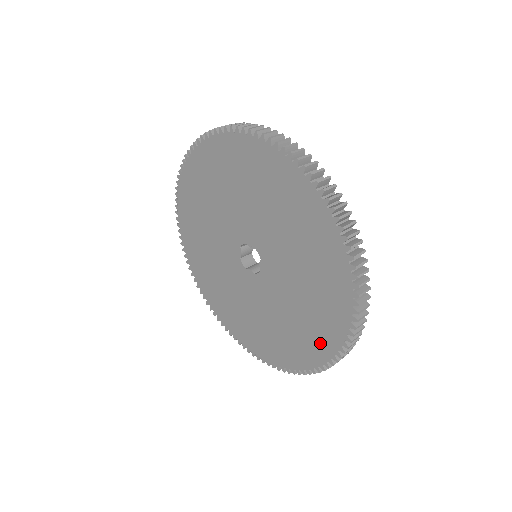
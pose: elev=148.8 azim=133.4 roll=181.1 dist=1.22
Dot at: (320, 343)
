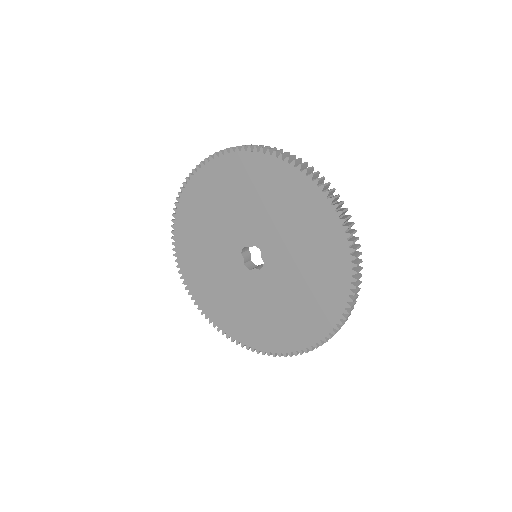
Dot at: (333, 294)
